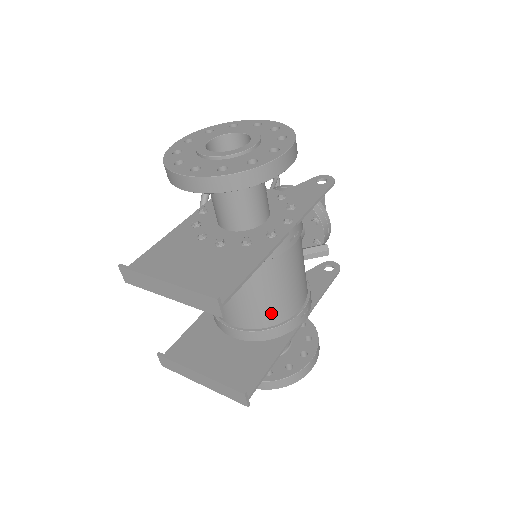
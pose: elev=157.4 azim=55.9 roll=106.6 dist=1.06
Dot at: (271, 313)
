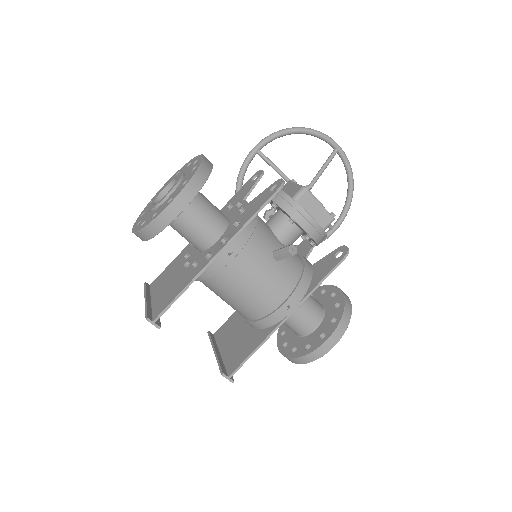
Dot at: (250, 310)
